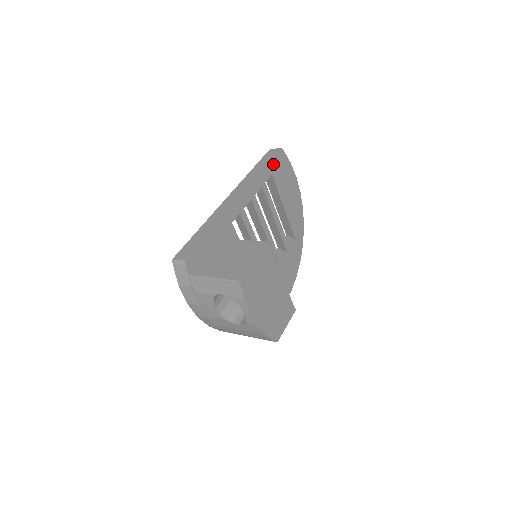
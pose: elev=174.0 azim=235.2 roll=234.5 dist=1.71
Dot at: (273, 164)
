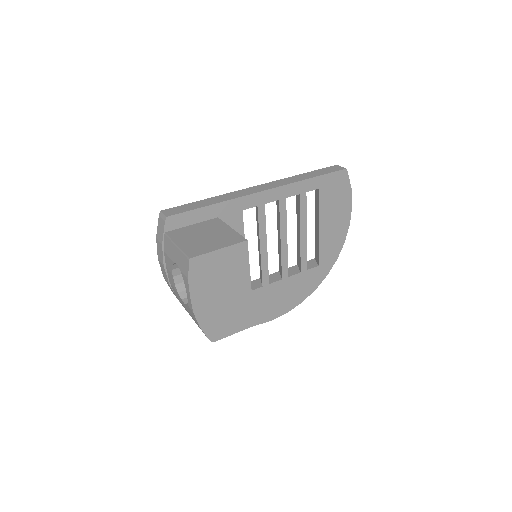
Dot at: (326, 179)
